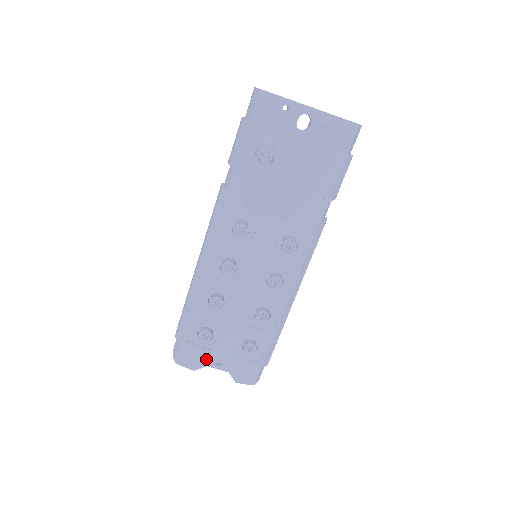
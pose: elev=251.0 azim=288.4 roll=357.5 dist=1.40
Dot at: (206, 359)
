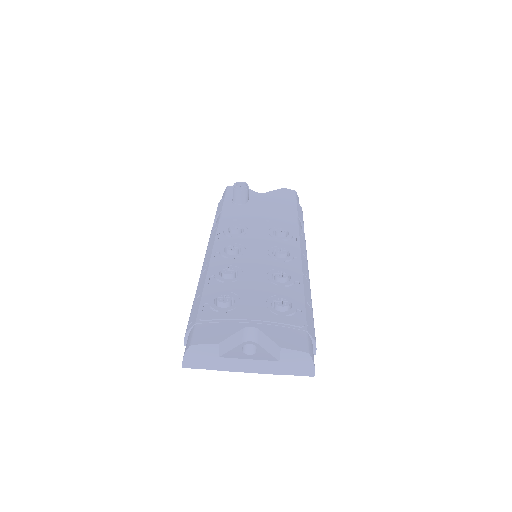
Dot at: (232, 326)
